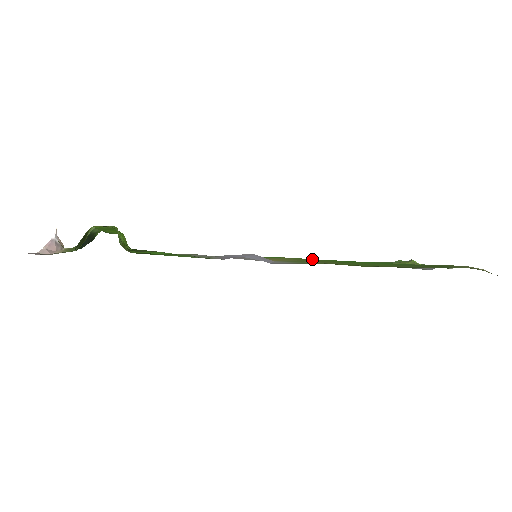
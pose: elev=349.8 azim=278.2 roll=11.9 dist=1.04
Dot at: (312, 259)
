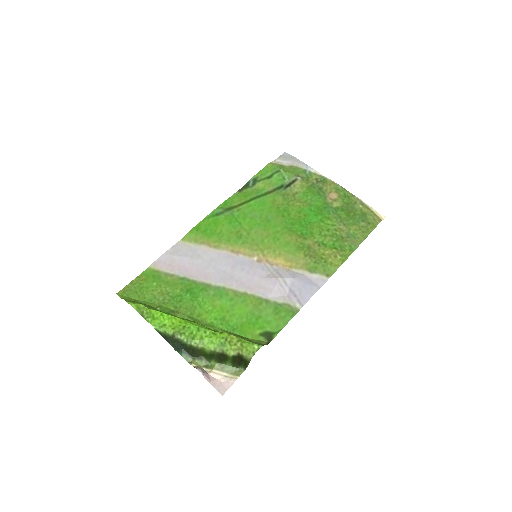
Dot at: (290, 239)
